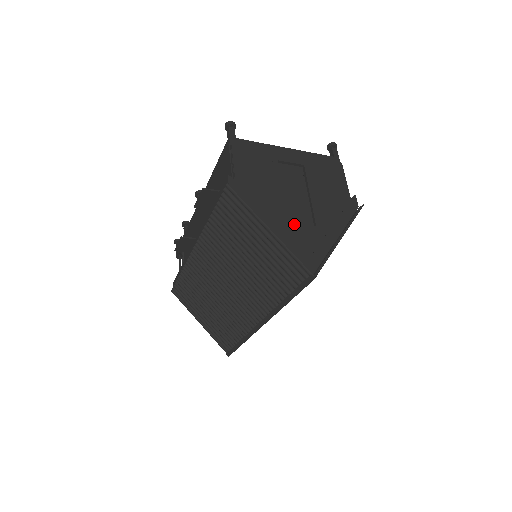
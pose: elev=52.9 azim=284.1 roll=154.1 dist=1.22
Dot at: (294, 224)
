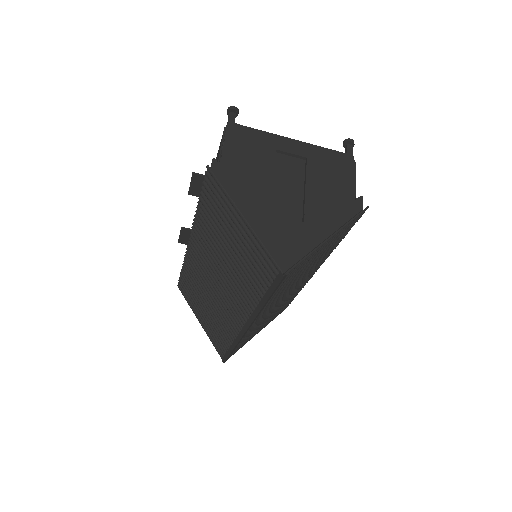
Dot at: (277, 216)
